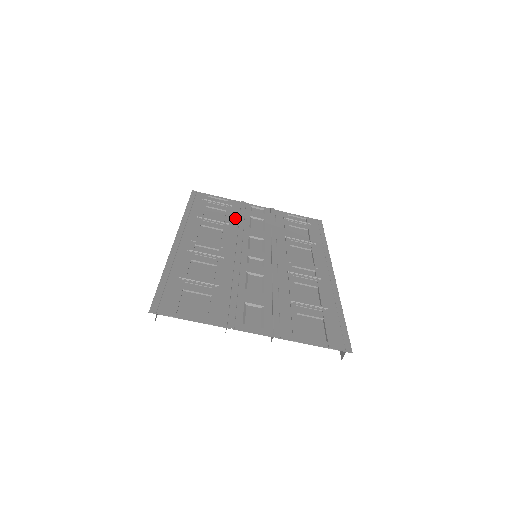
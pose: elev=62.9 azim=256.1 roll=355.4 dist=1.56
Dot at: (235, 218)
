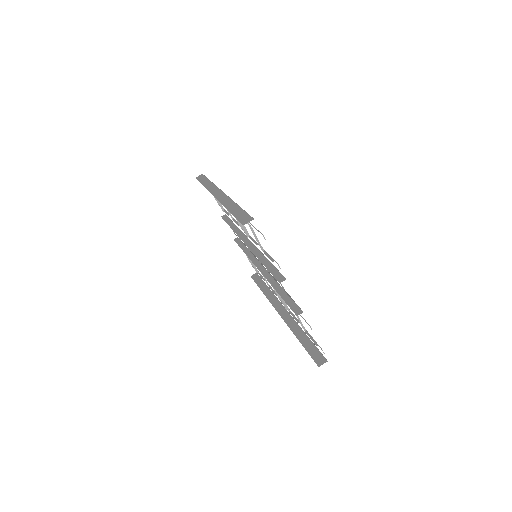
Dot at: occluded
